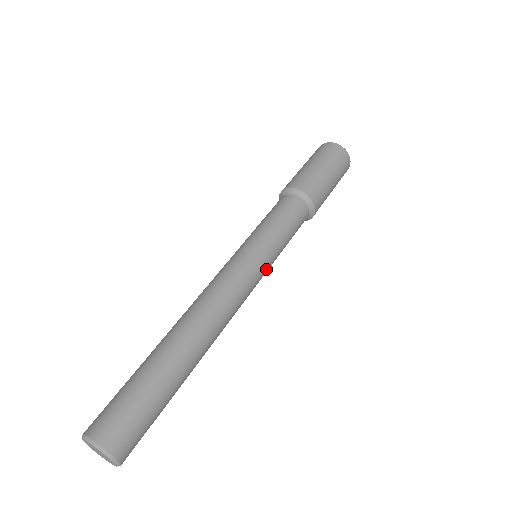
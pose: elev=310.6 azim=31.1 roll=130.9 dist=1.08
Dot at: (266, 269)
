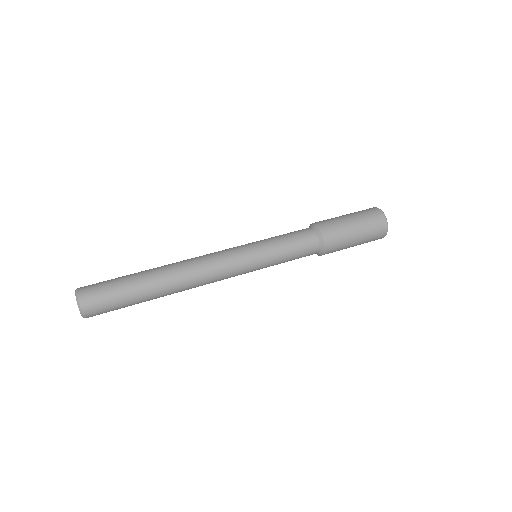
Dot at: (254, 265)
